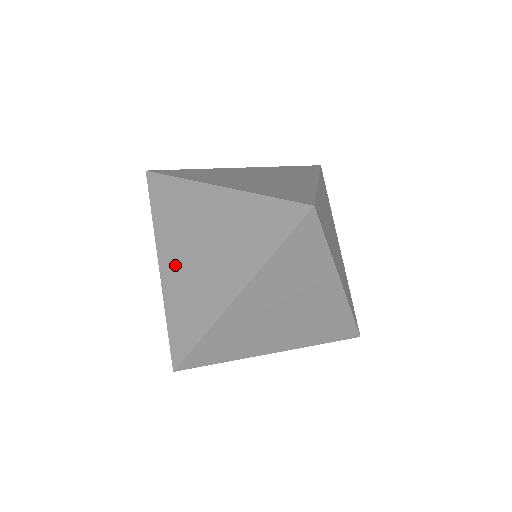
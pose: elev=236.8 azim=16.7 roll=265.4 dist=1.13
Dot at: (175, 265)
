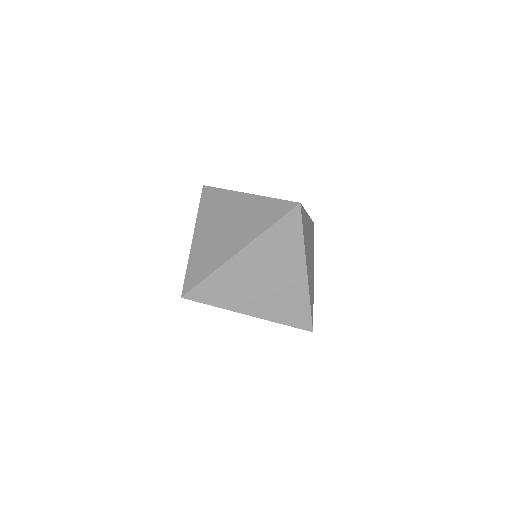
Dot at: occluded
